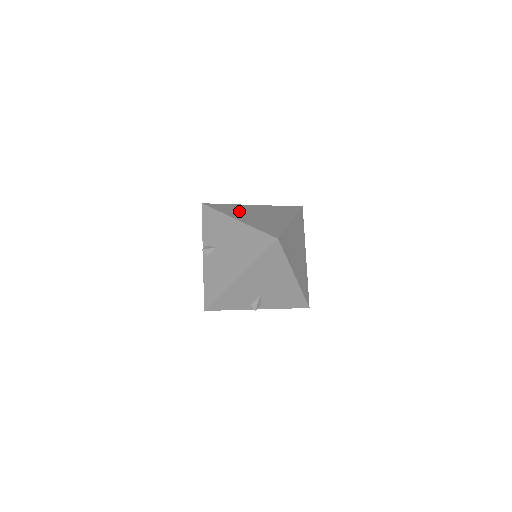
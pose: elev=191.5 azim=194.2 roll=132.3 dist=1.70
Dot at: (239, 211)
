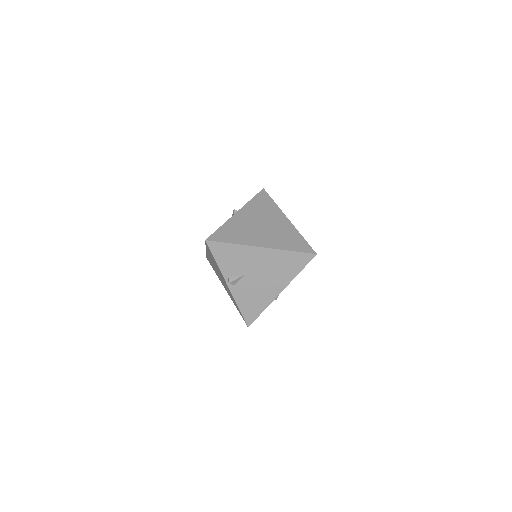
Dot at: (245, 232)
